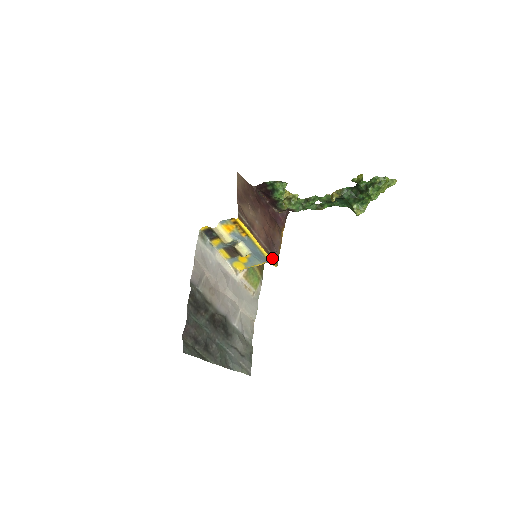
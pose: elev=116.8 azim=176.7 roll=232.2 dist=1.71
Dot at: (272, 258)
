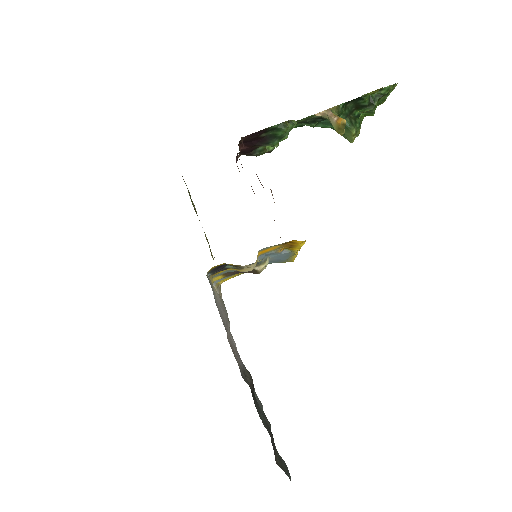
Dot at: occluded
